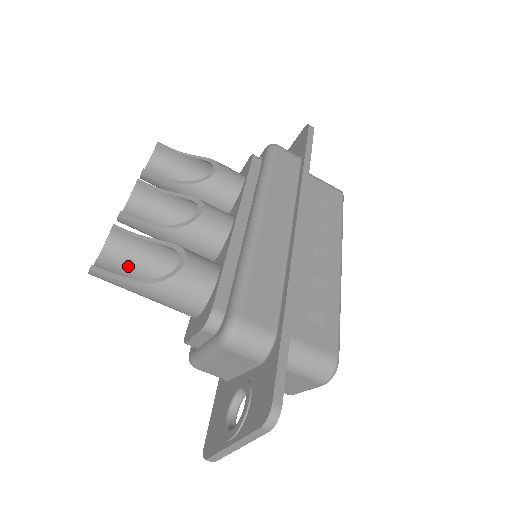
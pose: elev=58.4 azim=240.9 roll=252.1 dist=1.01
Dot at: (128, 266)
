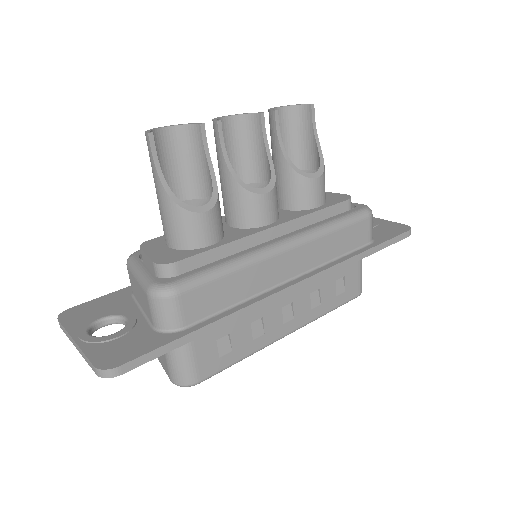
Dot at: (177, 157)
